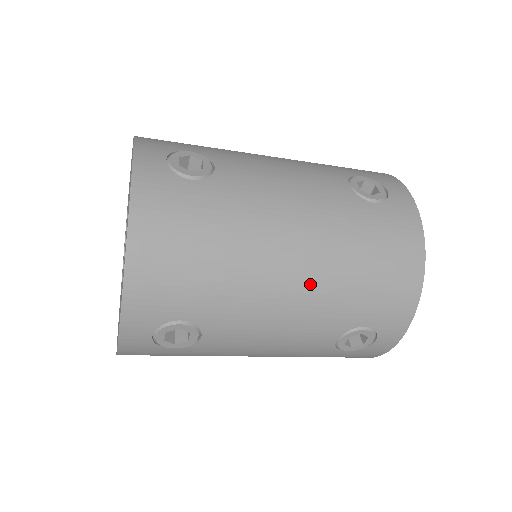
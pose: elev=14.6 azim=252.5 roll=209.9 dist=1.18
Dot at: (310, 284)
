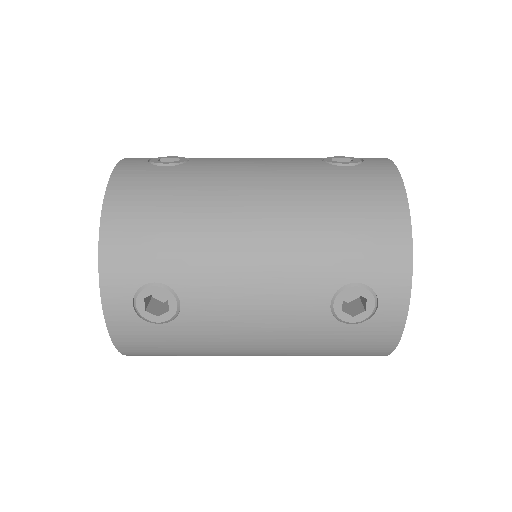
Dot at: (279, 235)
